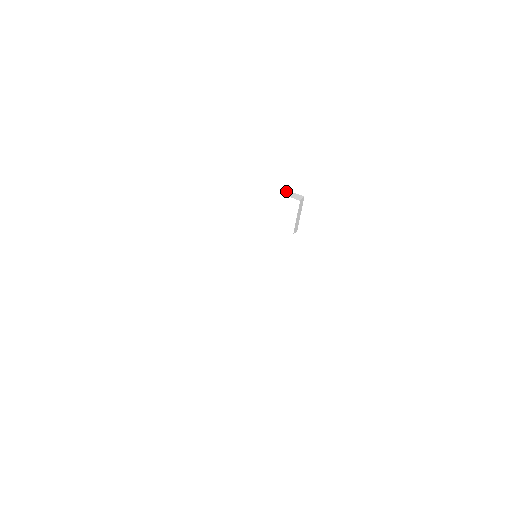
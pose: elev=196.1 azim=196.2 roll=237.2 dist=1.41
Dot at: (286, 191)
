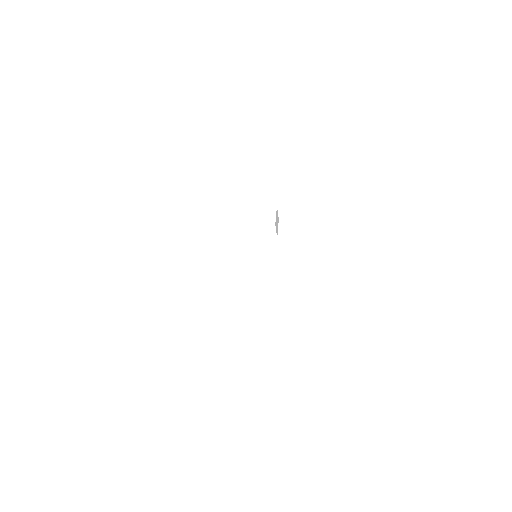
Dot at: (278, 209)
